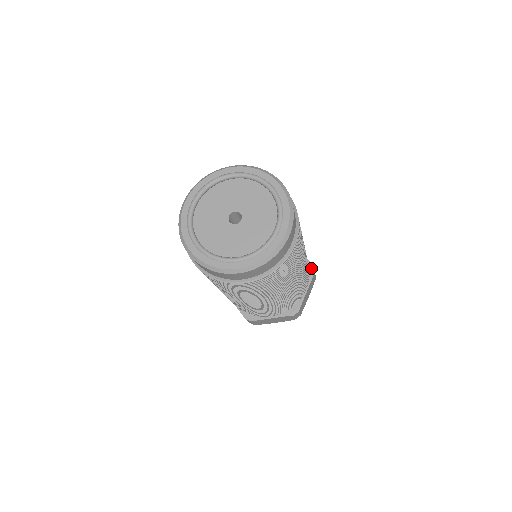
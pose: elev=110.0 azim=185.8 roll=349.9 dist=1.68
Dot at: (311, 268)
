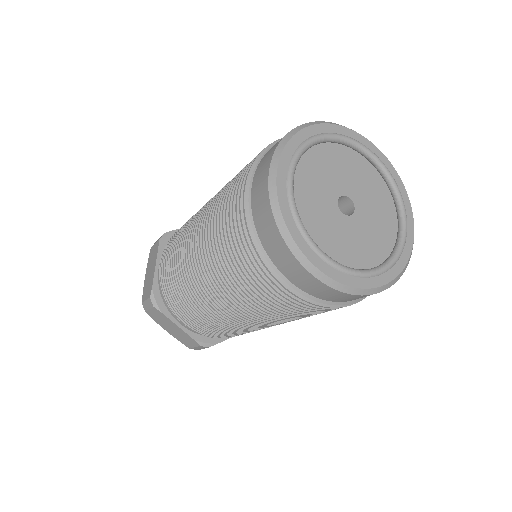
Dot at: occluded
